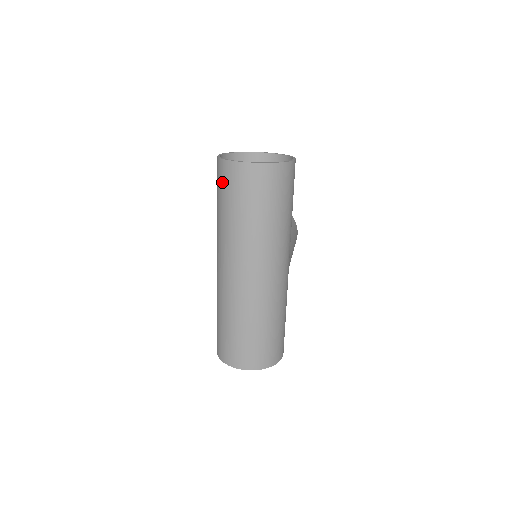
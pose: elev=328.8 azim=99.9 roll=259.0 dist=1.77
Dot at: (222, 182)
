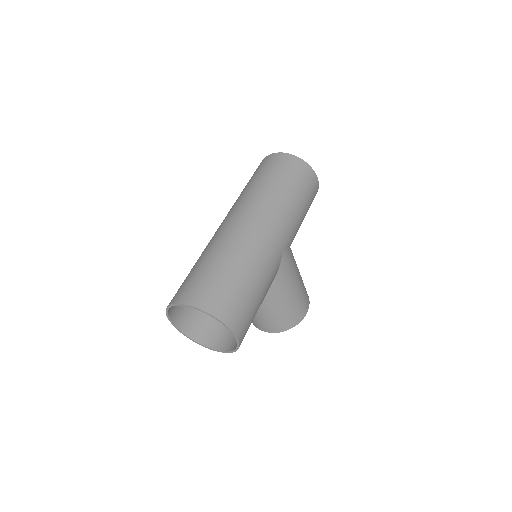
Dot at: (254, 172)
